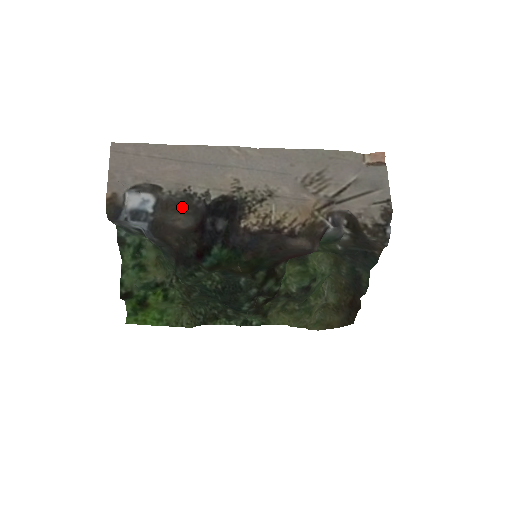
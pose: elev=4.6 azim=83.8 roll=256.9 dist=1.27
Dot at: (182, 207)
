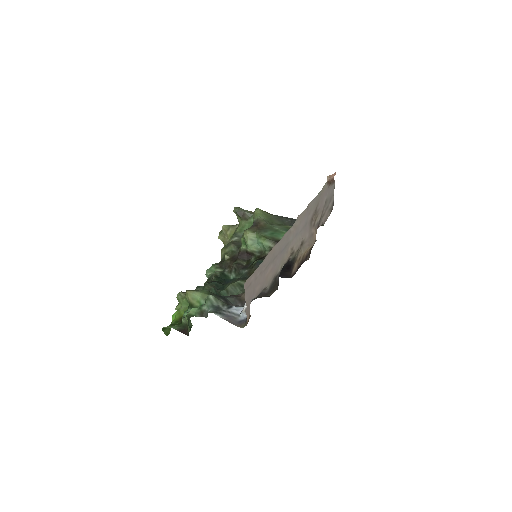
Dot at: (273, 289)
